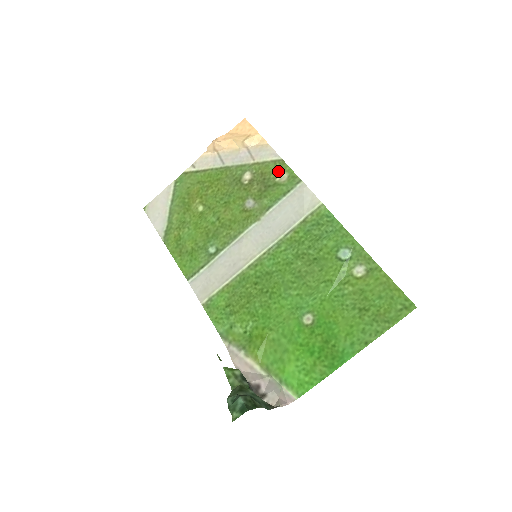
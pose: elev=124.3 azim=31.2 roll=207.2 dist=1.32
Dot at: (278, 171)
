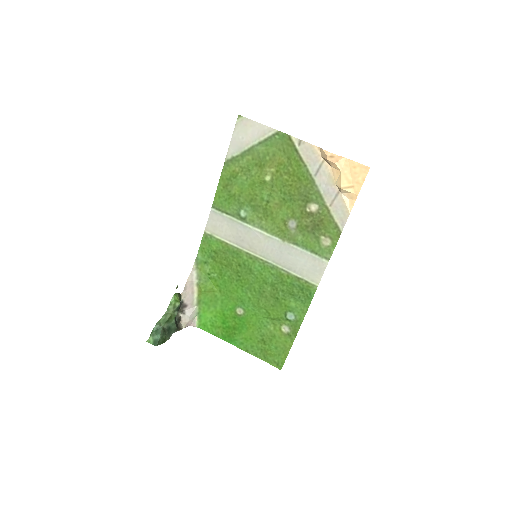
Dot at: (330, 234)
